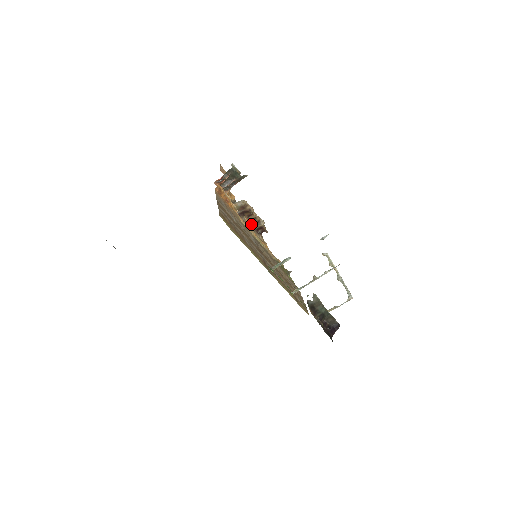
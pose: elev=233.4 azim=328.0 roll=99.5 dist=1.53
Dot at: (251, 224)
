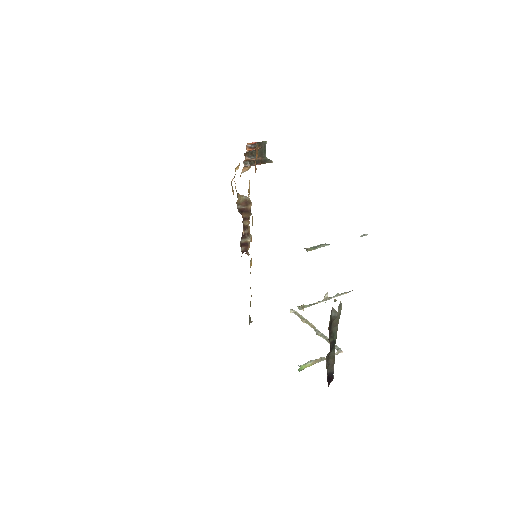
Dot at: (243, 230)
